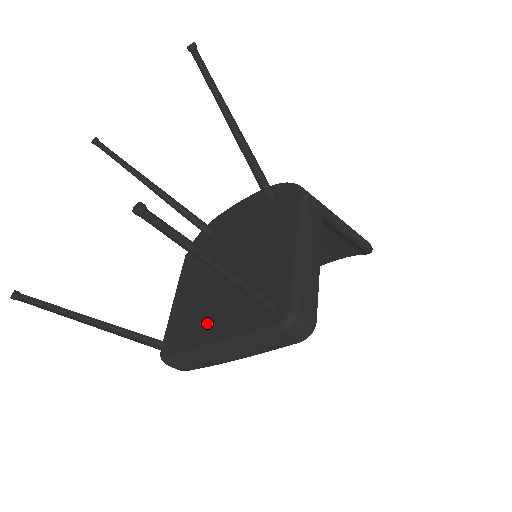
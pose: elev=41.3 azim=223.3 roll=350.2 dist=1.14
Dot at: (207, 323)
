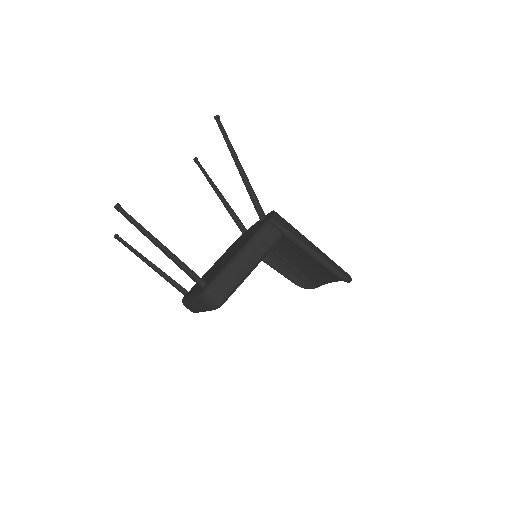
Dot at: (198, 285)
